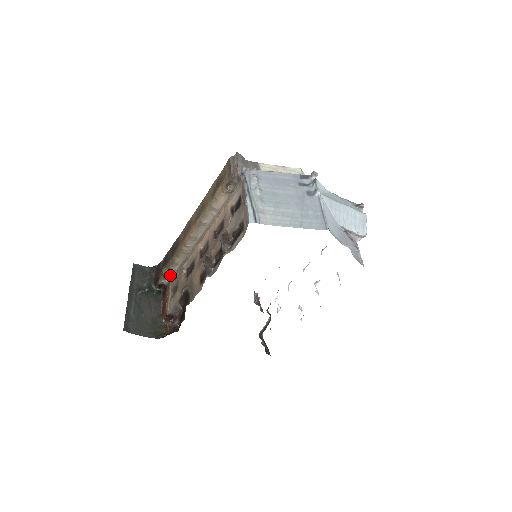
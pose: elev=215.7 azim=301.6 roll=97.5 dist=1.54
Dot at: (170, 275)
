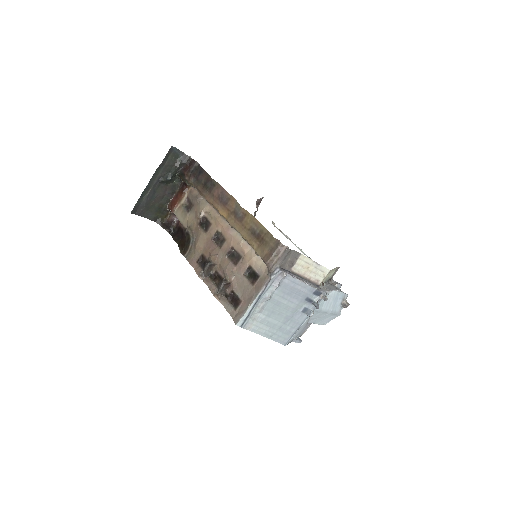
Dot at: (194, 187)
